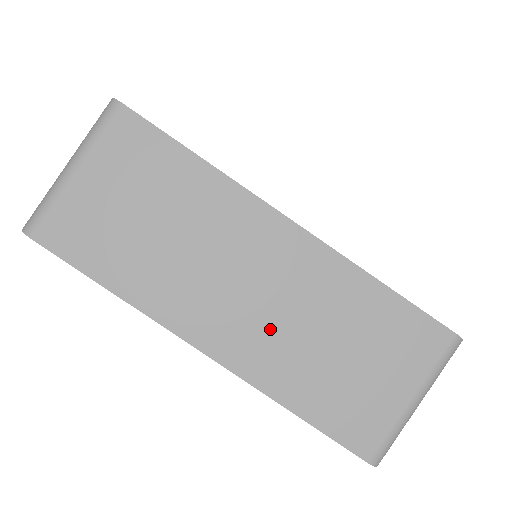
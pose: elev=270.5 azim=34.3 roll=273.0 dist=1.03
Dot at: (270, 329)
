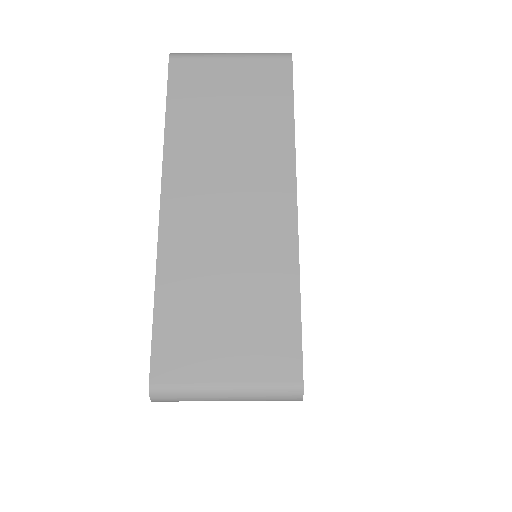
Dot at: (208, 237)
